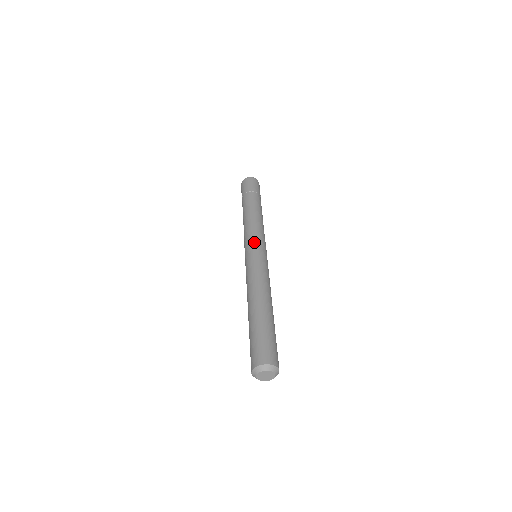
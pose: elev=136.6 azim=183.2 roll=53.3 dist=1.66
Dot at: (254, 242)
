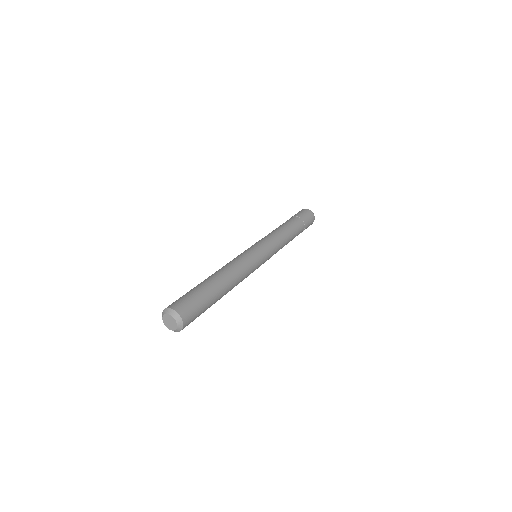
Dot at: (262, 244)
